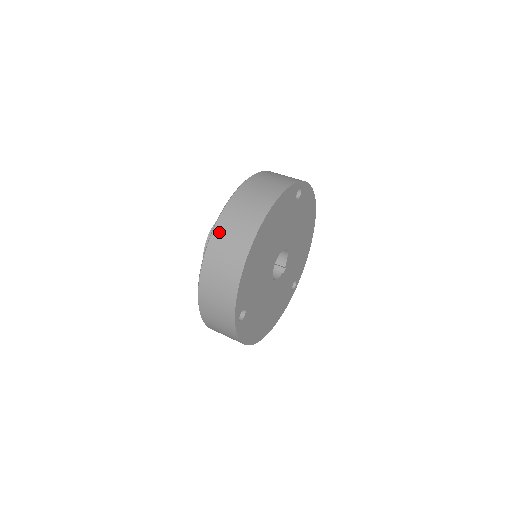
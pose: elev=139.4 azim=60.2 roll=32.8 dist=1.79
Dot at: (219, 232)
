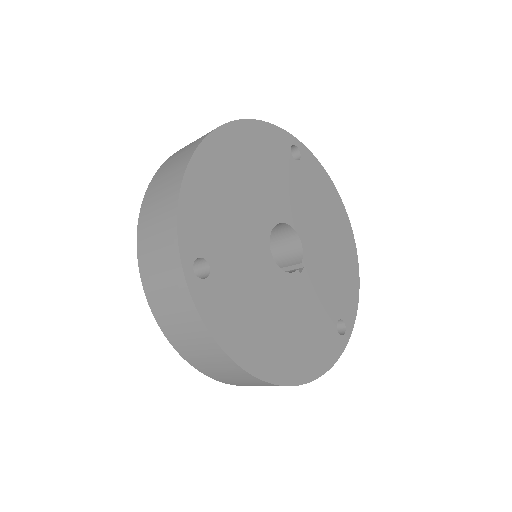
Dot at: (167, 162)
